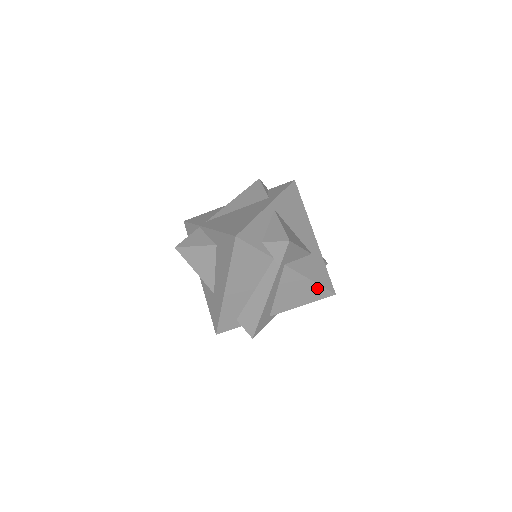
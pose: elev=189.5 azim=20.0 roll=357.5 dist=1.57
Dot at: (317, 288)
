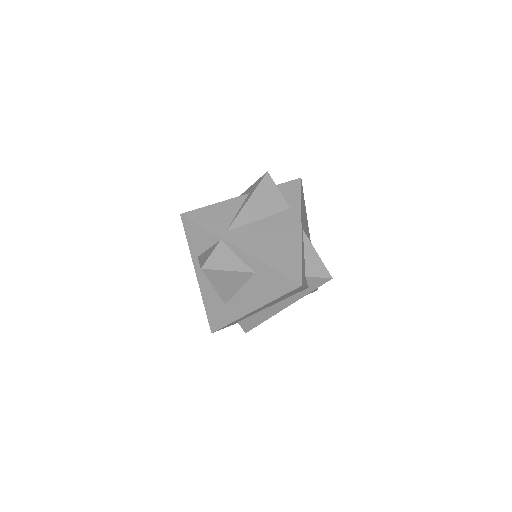
Dot at: (312, 291)
